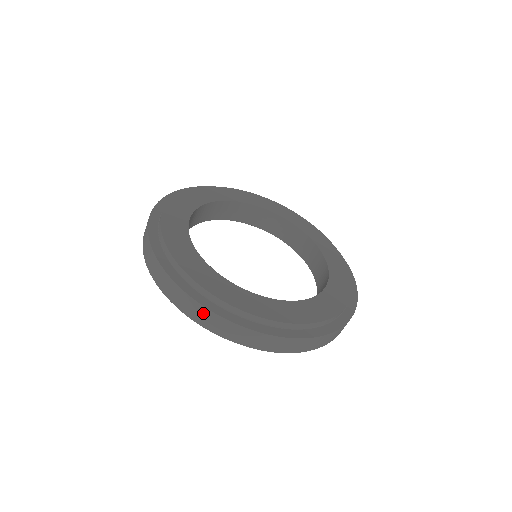
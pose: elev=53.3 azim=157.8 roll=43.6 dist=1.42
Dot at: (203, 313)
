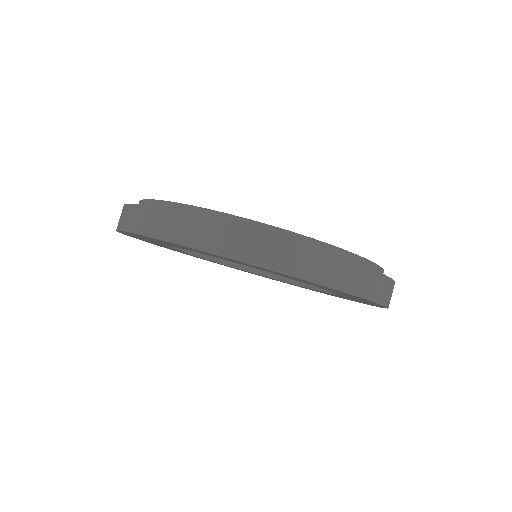
Dot at: (352, 272)
